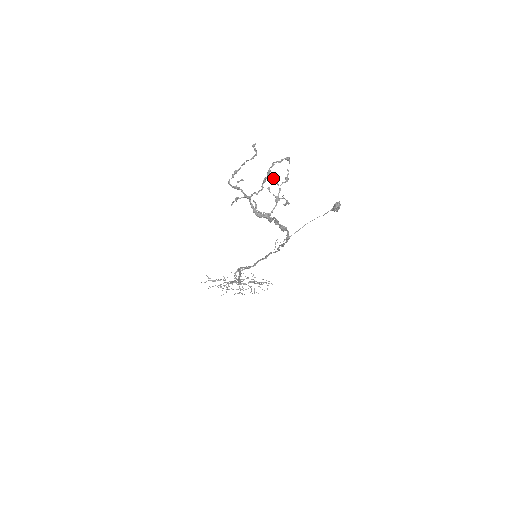
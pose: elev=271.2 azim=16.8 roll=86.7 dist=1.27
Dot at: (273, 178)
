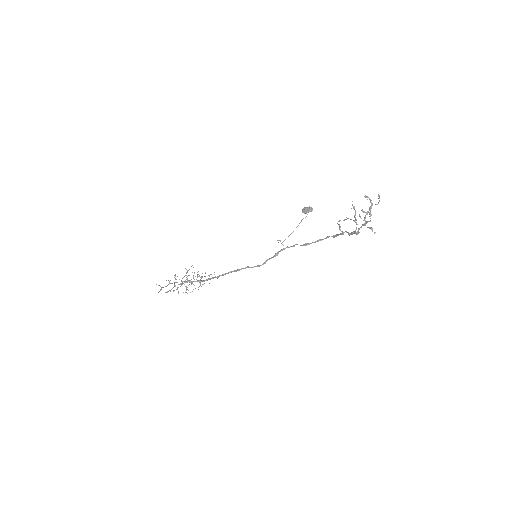
Dot at: occluded
